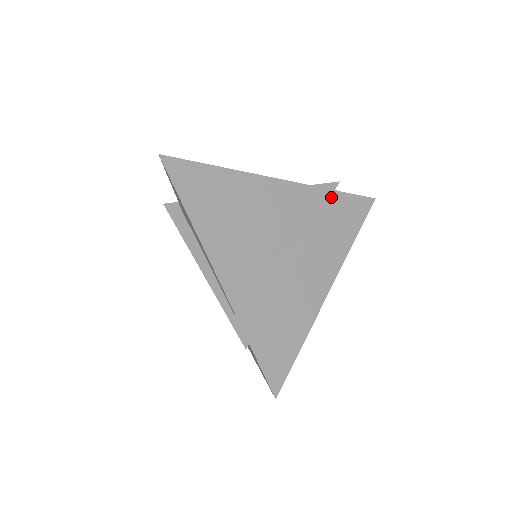
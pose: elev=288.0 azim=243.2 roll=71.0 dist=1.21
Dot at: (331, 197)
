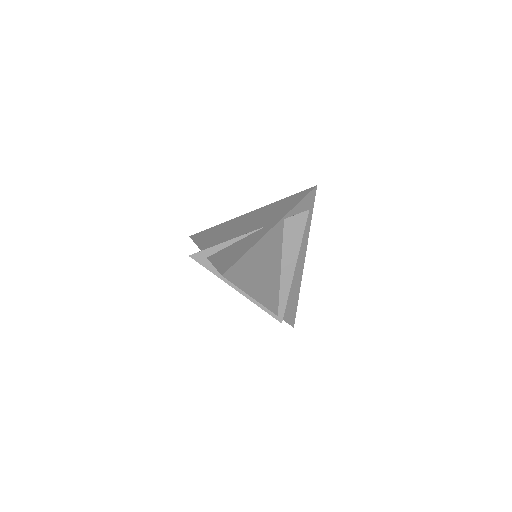
Dot at: (298, 208)
